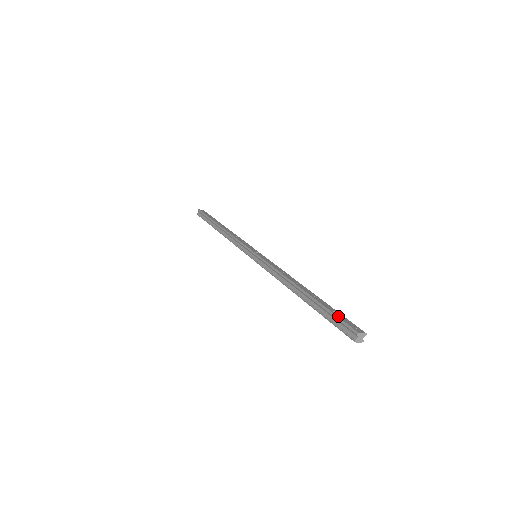
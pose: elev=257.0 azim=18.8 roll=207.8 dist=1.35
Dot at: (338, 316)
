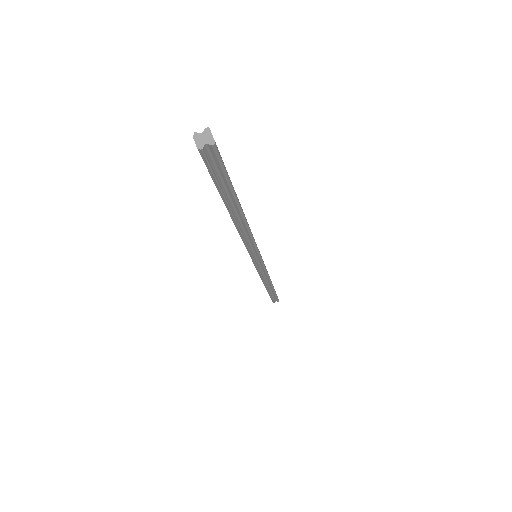
Dot at: occluded
